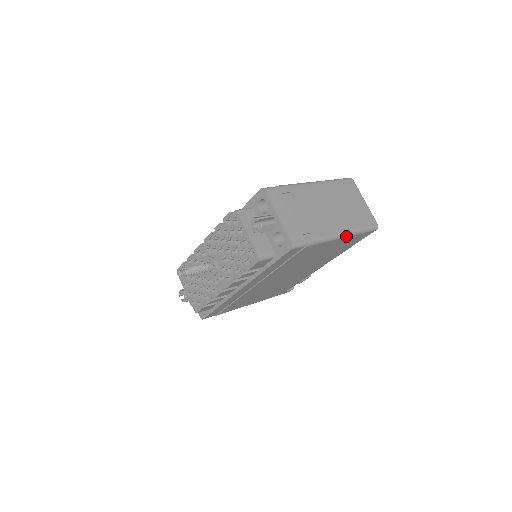
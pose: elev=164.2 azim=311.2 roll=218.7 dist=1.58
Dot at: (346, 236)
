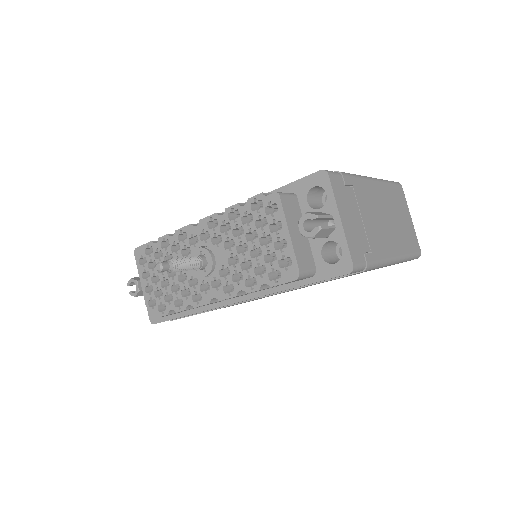
Dot at: (396, 262)
